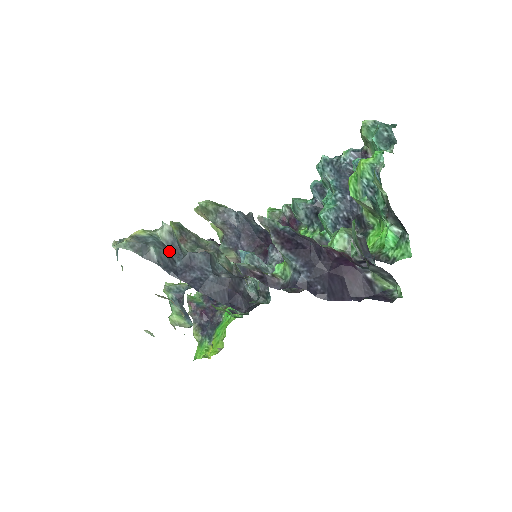
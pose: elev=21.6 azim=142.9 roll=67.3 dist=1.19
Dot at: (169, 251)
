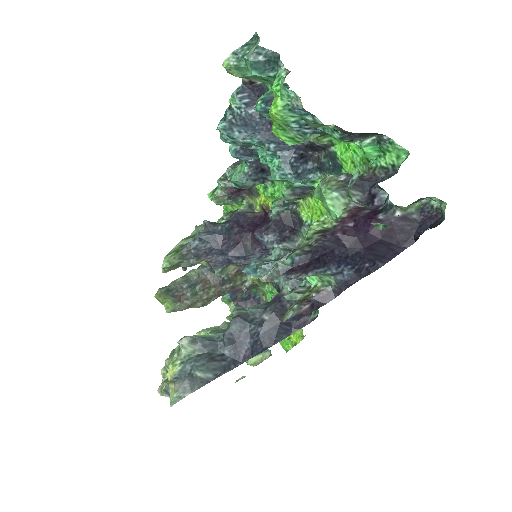
Dot at: (210, 355)
